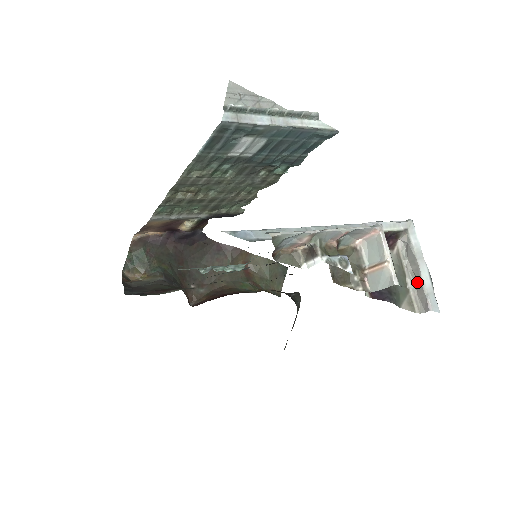
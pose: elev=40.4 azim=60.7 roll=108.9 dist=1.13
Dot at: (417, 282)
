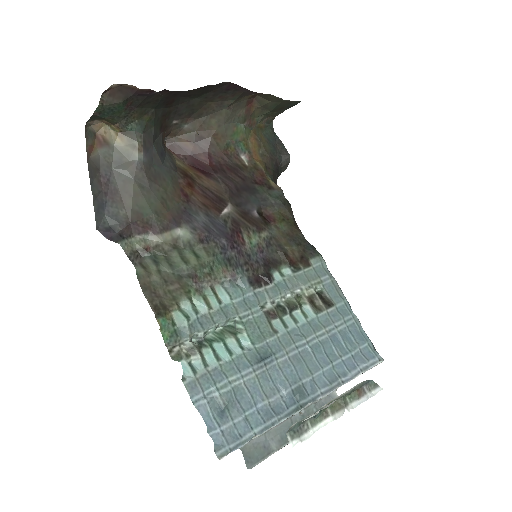
Dot at: occluded
